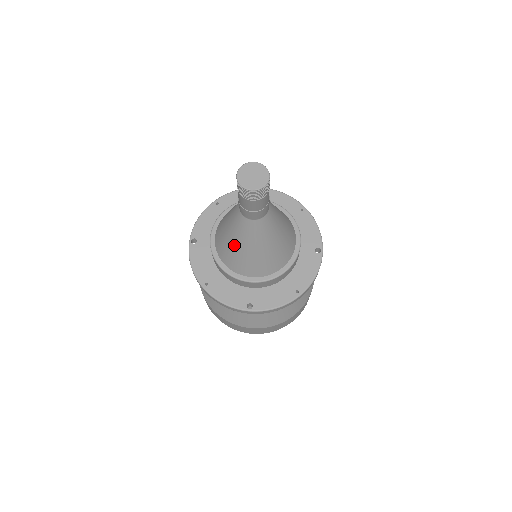
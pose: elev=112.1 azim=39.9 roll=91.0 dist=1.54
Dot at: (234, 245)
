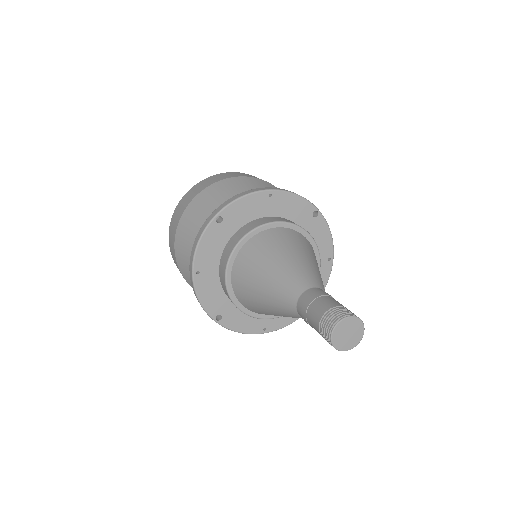
Dot at: (259, 293)
